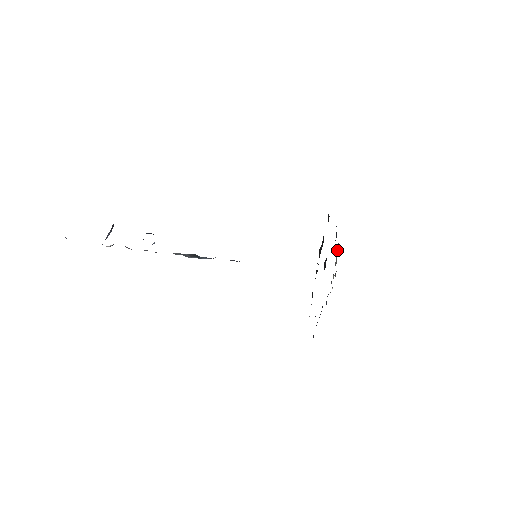
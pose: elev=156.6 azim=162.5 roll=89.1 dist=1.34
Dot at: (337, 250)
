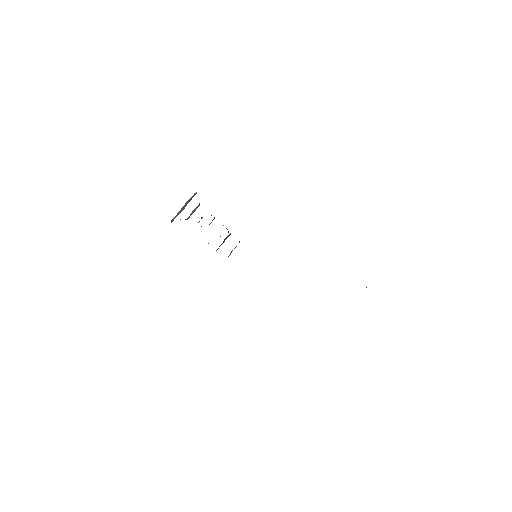
Dot at: occluded
